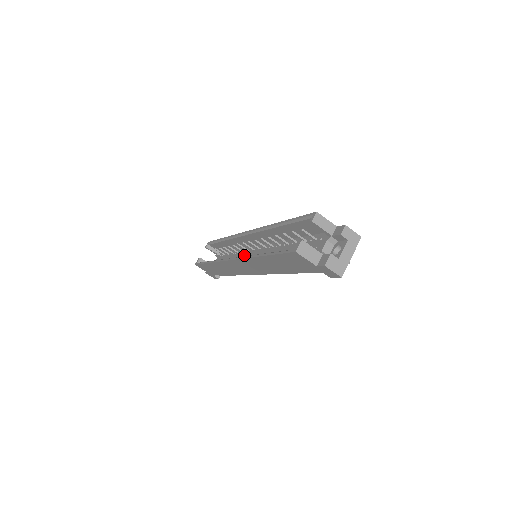
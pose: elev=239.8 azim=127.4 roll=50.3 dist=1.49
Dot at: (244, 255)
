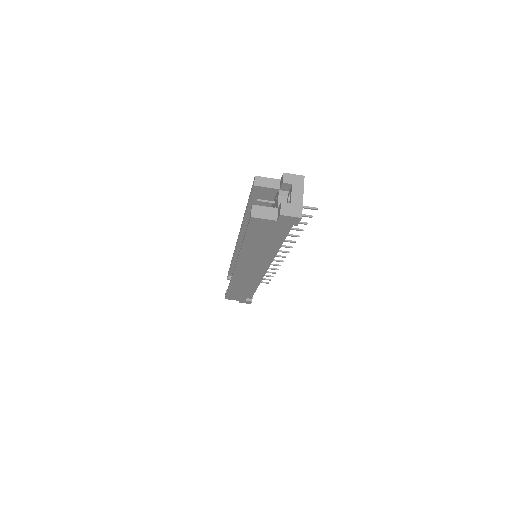
Dot at: occluded
